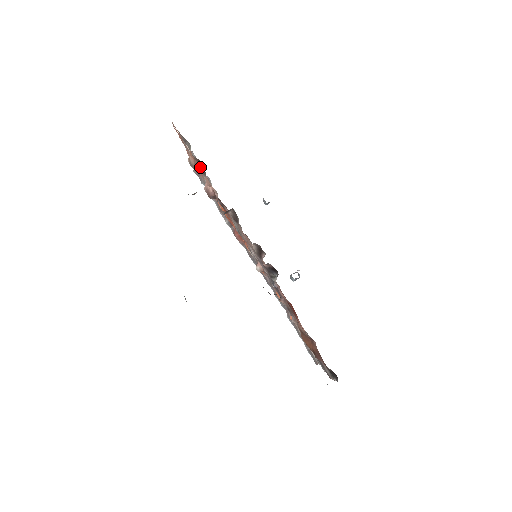
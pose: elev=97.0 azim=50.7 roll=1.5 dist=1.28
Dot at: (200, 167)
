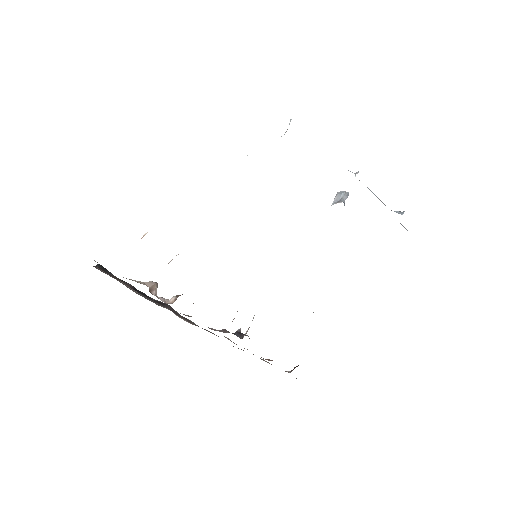
Dot at: occluded
